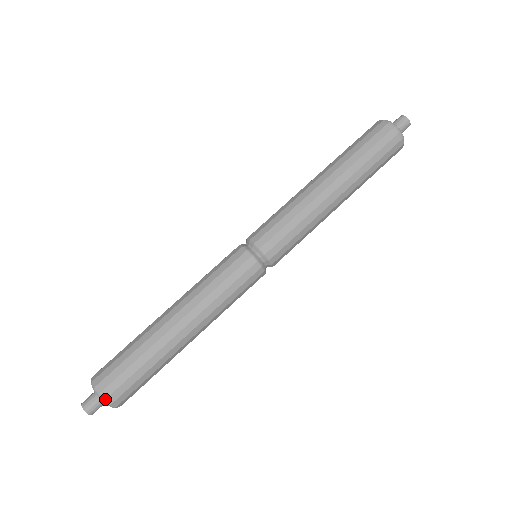
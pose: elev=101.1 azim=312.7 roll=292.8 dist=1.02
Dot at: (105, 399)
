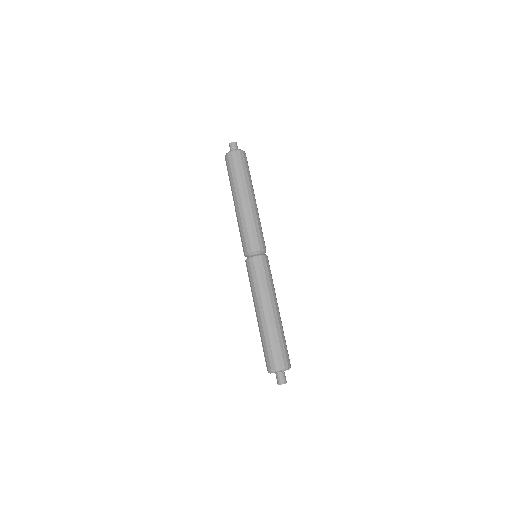
Dot at: (290, 367)
